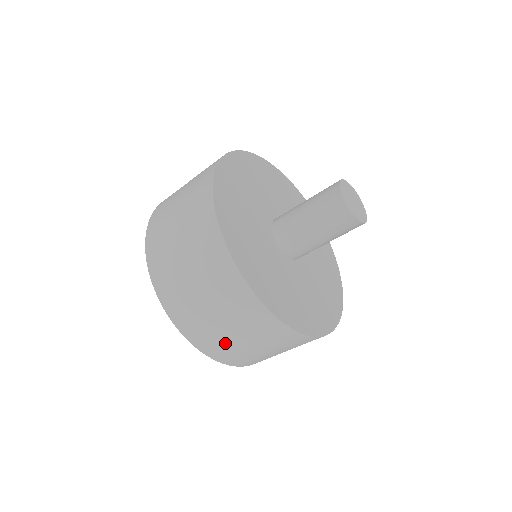
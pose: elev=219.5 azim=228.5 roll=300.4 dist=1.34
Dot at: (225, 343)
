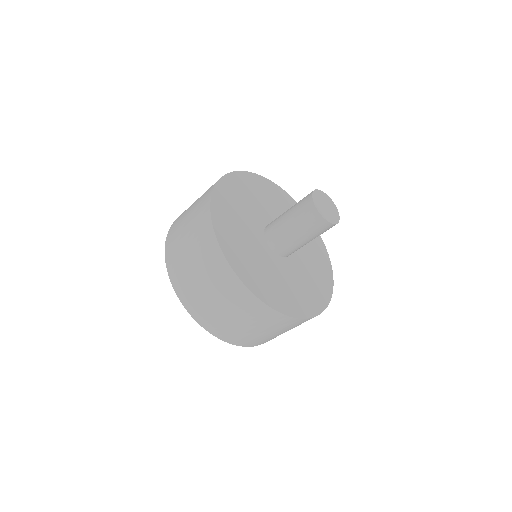
Dot at: (186, 272)
